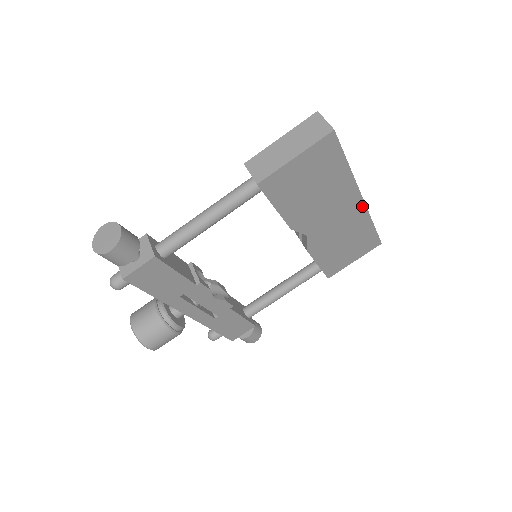
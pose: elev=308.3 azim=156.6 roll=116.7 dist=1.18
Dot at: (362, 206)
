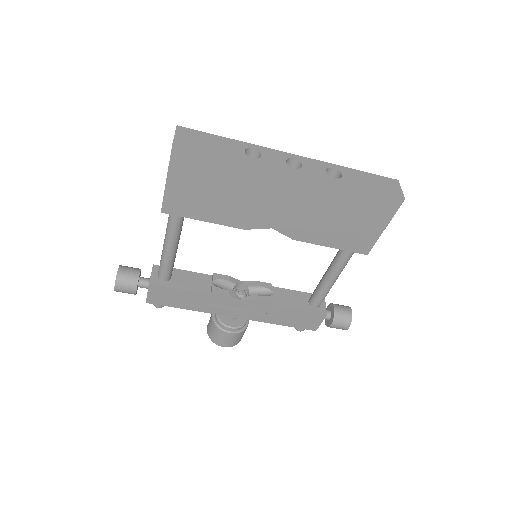
Dot at: (308, 179)
